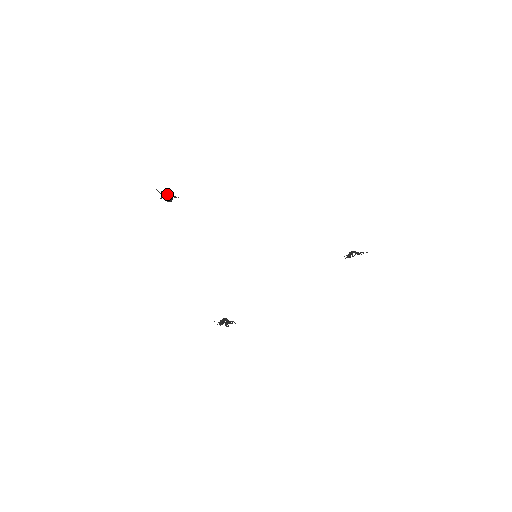
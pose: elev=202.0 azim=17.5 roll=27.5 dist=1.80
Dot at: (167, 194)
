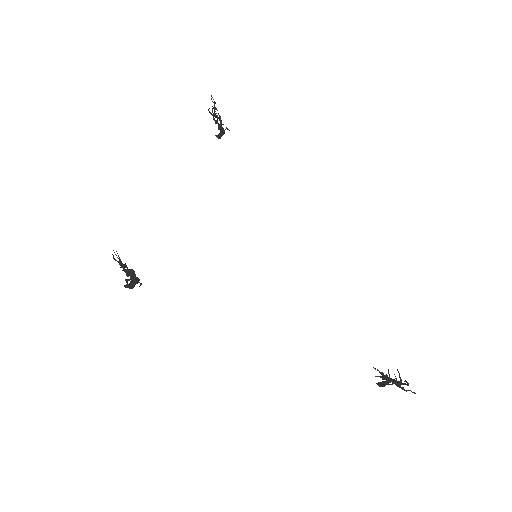
Dot at: occluded
